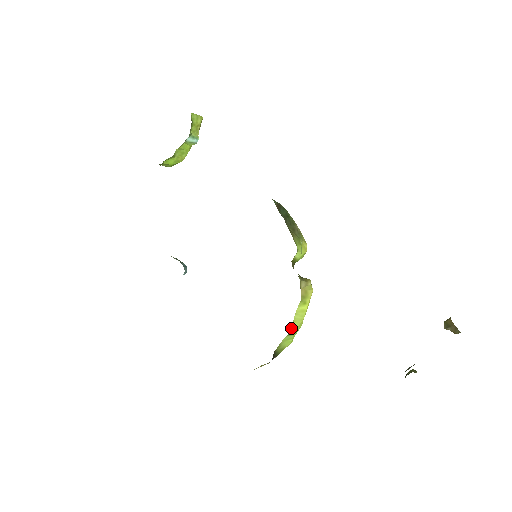
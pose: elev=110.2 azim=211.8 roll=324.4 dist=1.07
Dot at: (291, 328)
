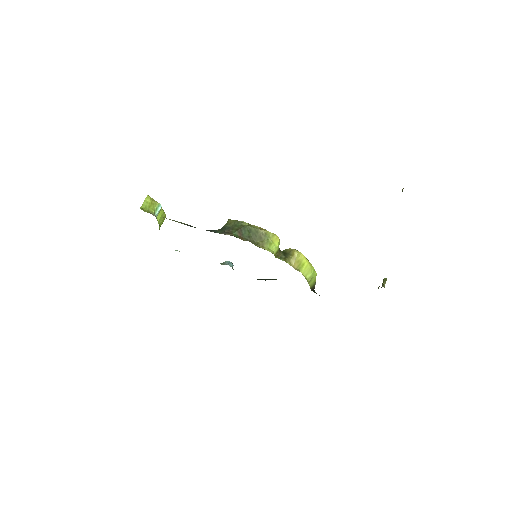
Dot at: occluded
